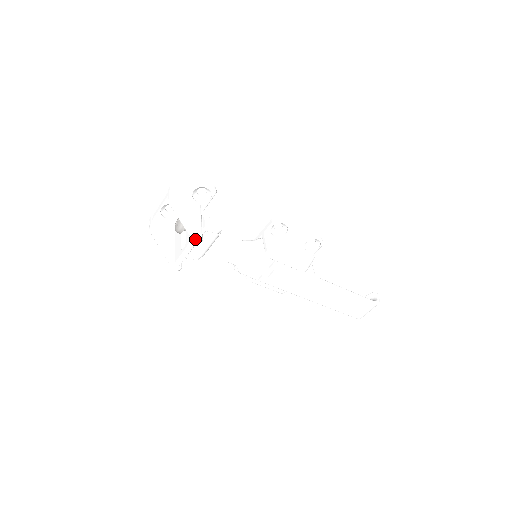
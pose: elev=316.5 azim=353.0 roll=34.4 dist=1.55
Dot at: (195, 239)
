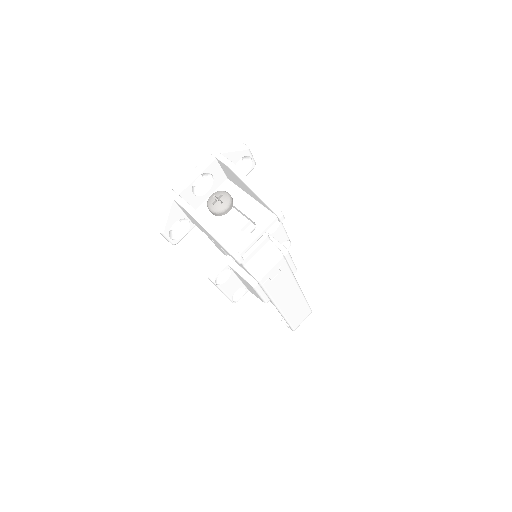
Dot at: (281, 216)
